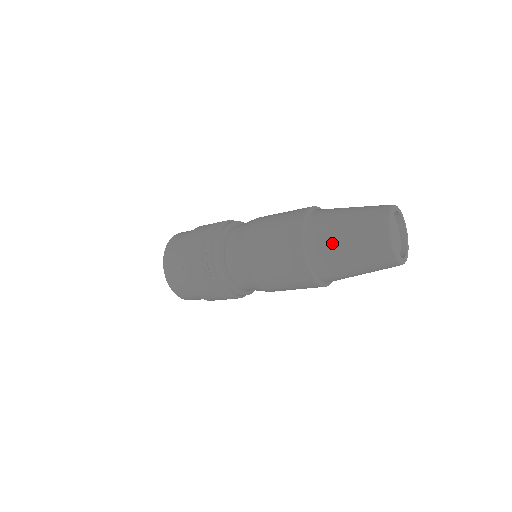
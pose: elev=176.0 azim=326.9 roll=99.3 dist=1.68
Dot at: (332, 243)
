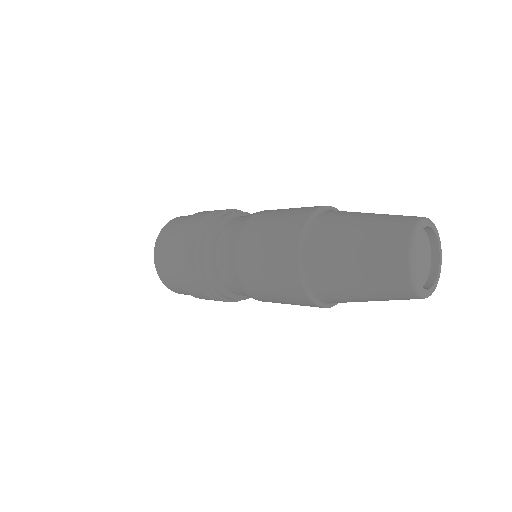
Dot at: (335, 245)
